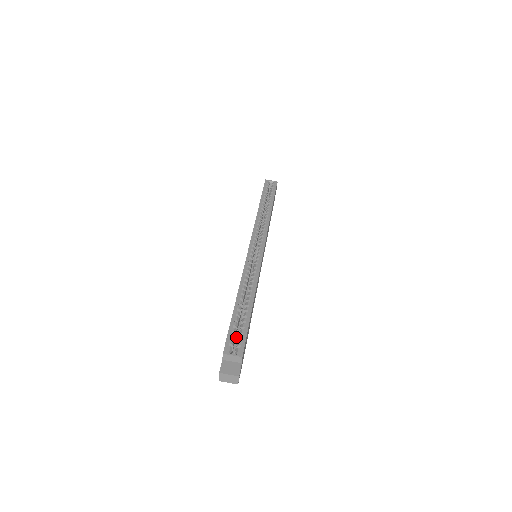
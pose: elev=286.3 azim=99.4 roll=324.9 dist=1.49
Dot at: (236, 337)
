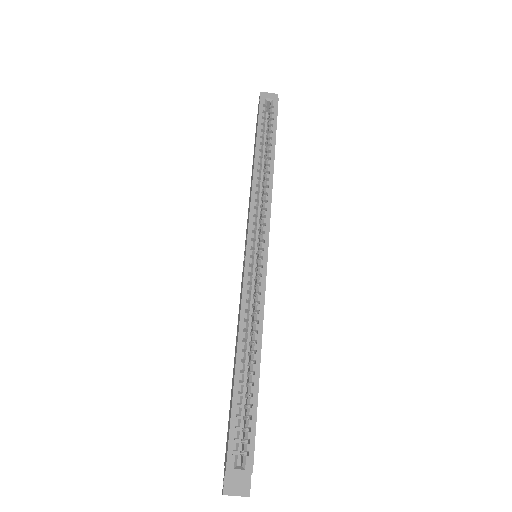
Dot at: (239, 417)
